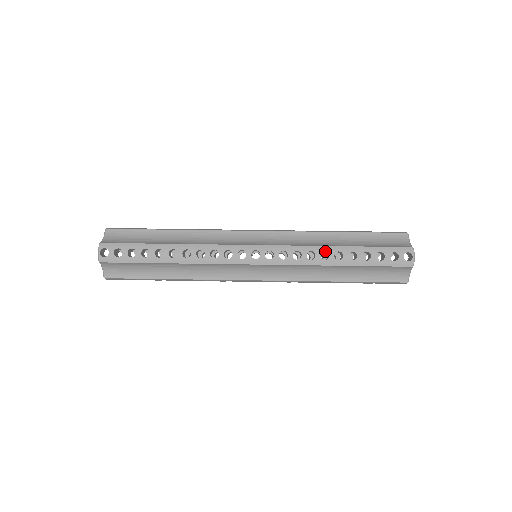
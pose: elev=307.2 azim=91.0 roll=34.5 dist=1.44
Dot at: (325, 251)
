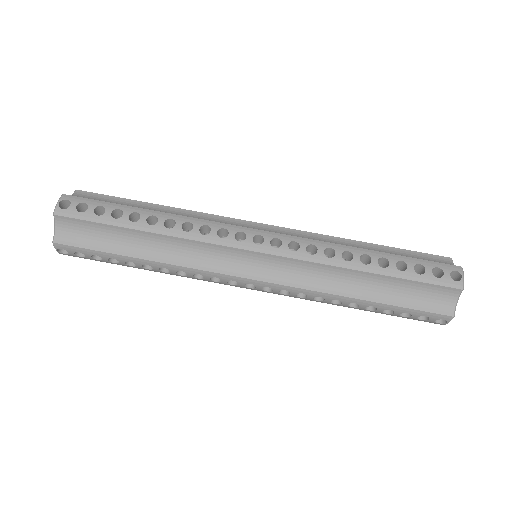
Dot at: (348, 252)
